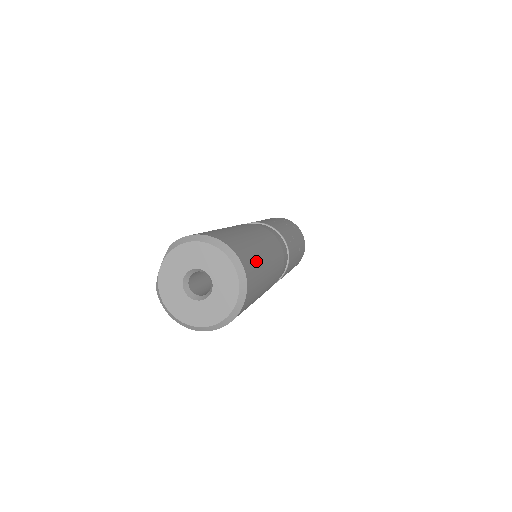
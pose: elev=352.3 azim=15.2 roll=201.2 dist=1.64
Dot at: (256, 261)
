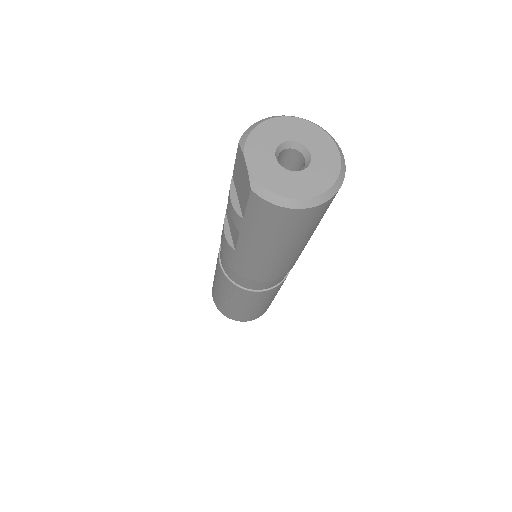
Dot at: occluded
